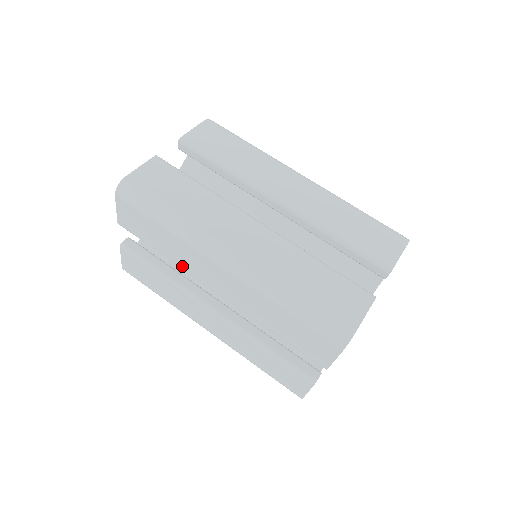
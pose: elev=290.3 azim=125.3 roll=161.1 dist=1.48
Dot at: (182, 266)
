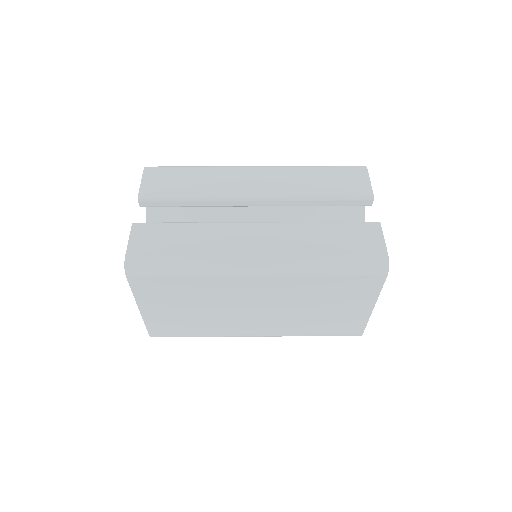
Dot at: (217, 193)
